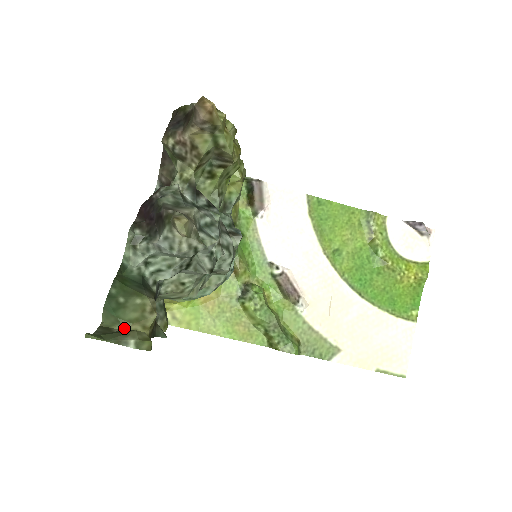
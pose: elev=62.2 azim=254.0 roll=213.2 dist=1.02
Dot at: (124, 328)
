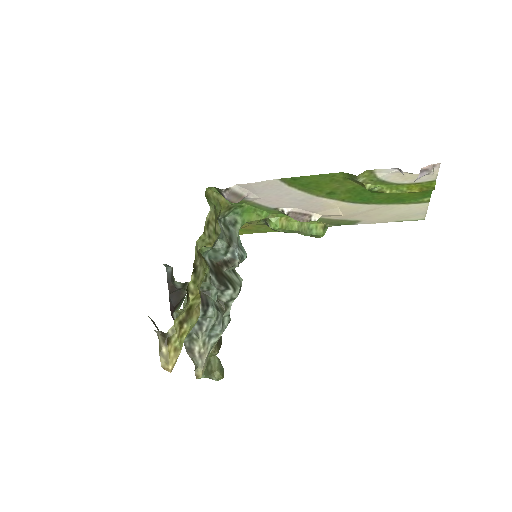
Dot at: (208, 357)
